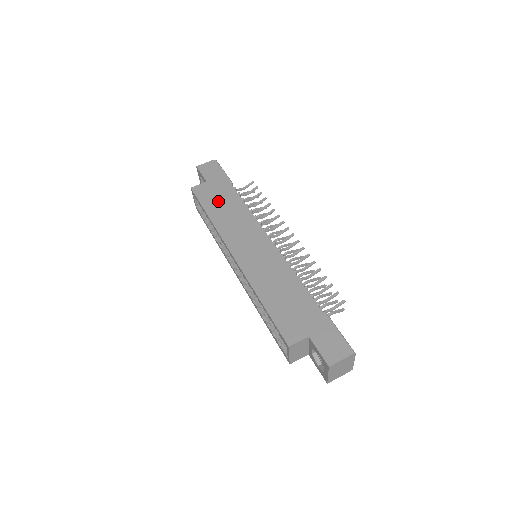
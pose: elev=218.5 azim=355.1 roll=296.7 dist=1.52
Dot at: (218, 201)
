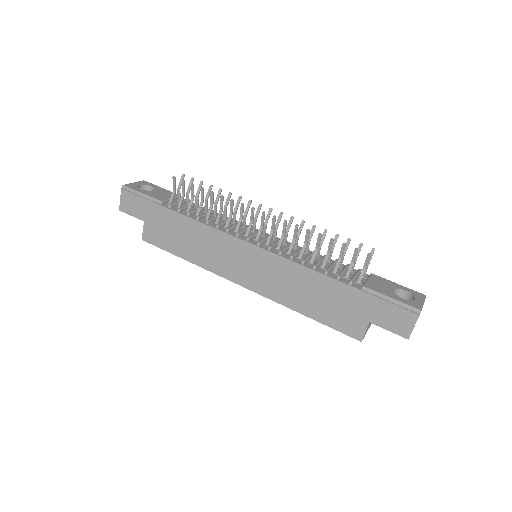
Dot at: (174, 237)
